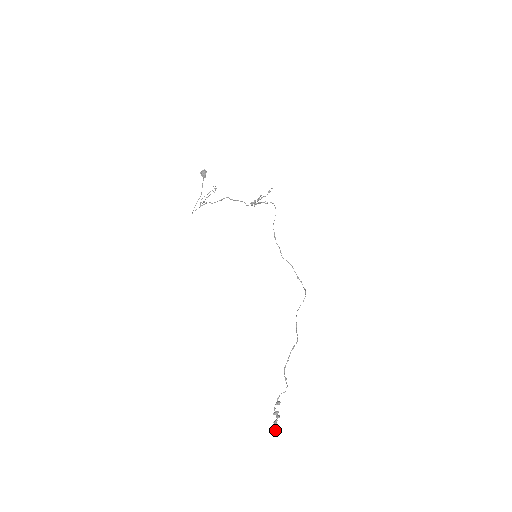
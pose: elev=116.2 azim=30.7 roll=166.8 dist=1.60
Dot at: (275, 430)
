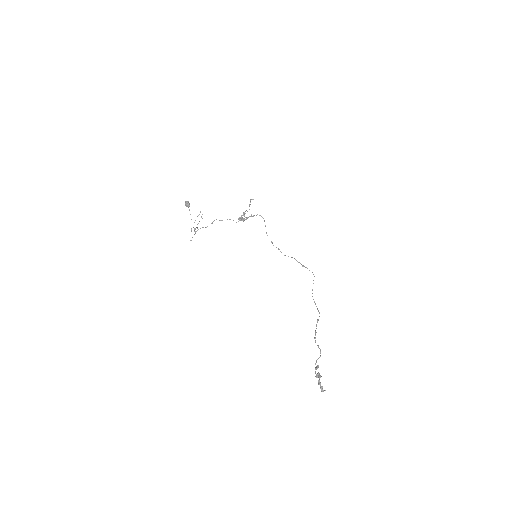
Dot at: (321, 389)
